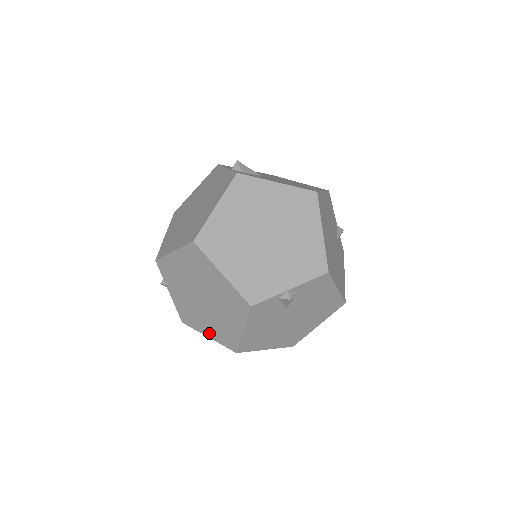
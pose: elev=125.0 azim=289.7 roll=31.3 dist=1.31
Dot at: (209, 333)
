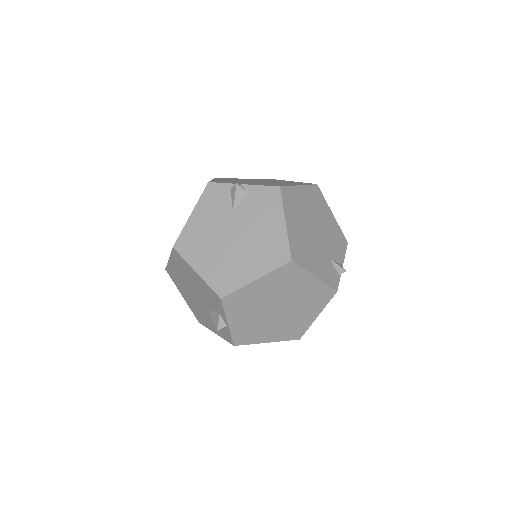
Dot at: occluded
